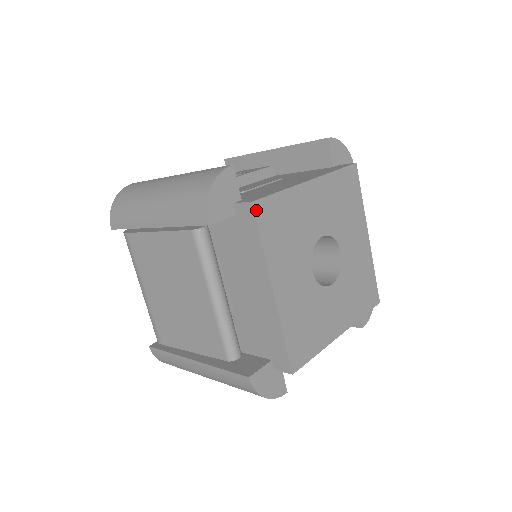
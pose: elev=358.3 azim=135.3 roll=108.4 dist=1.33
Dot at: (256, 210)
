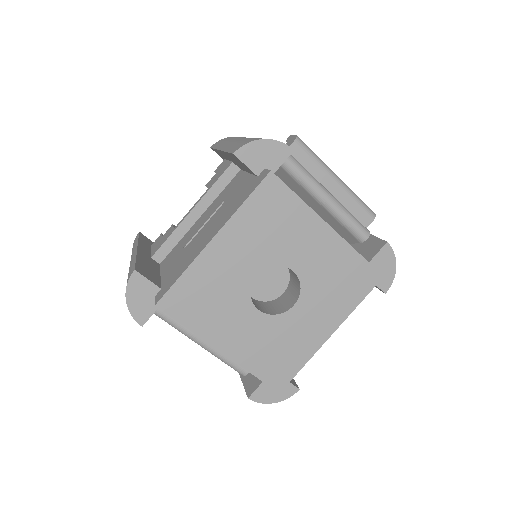
Dot at: (163, 309)
